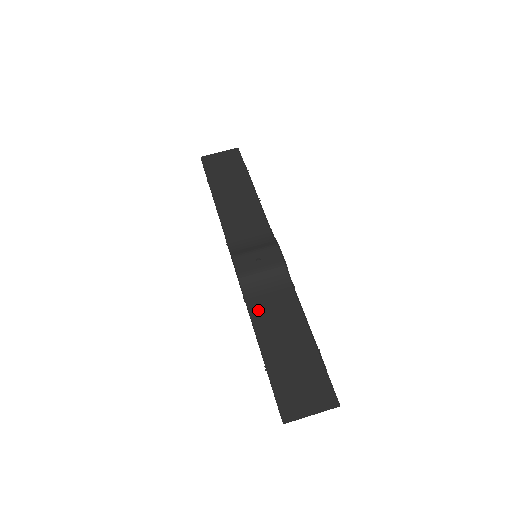
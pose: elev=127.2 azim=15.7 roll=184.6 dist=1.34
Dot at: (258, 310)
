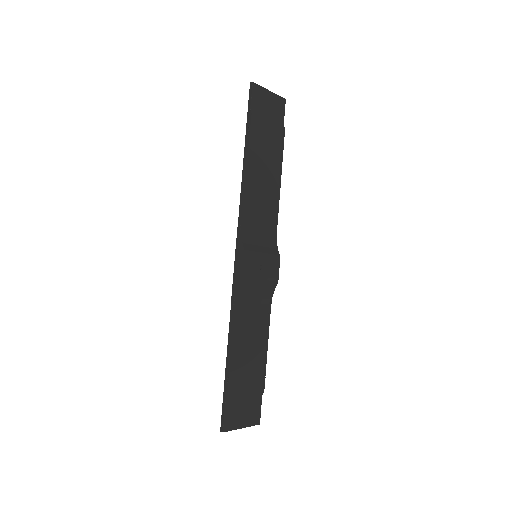
Dot at: (240, 318)
